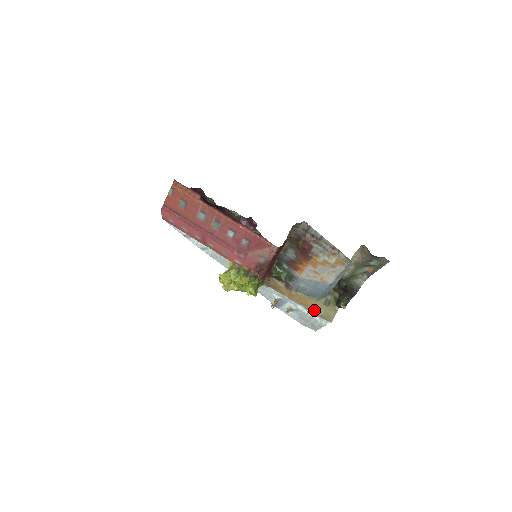
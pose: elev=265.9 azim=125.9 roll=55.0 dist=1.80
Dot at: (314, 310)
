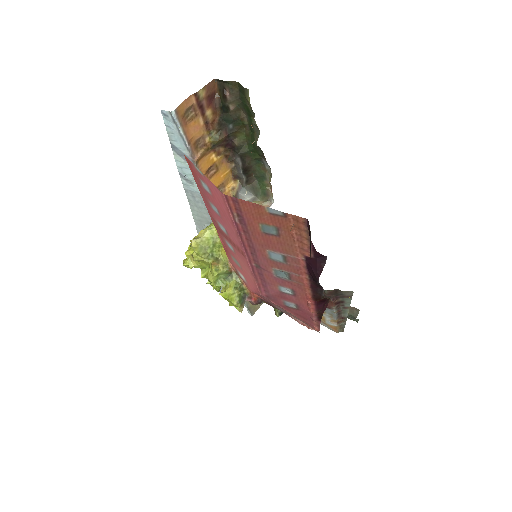
Dot at: (248, 301)
